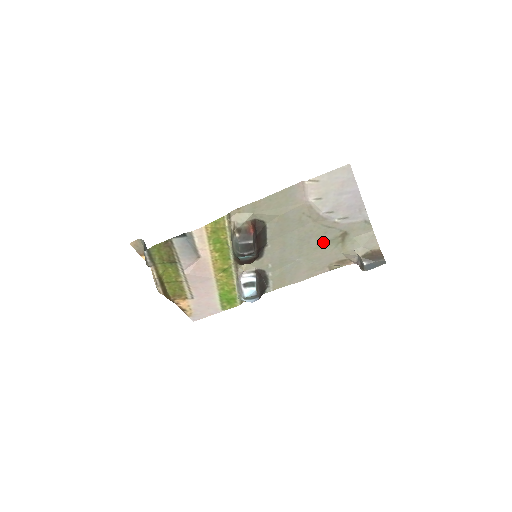
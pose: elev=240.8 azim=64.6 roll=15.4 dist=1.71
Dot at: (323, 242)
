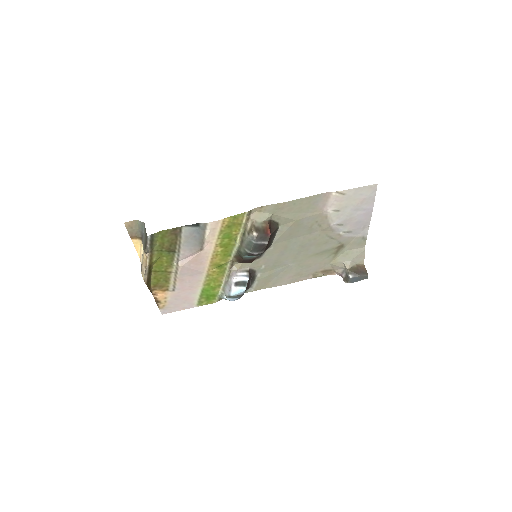
Dot at: (320, 251)
